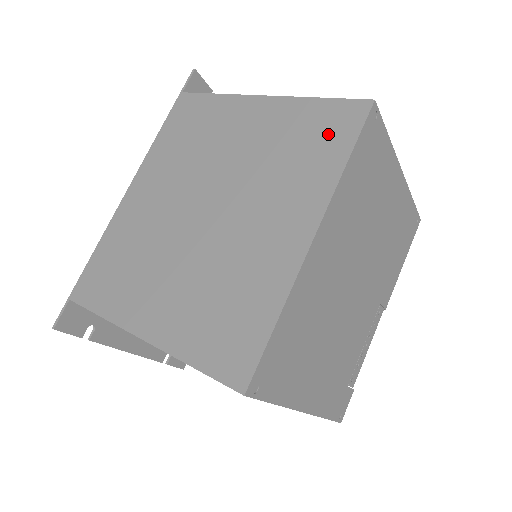
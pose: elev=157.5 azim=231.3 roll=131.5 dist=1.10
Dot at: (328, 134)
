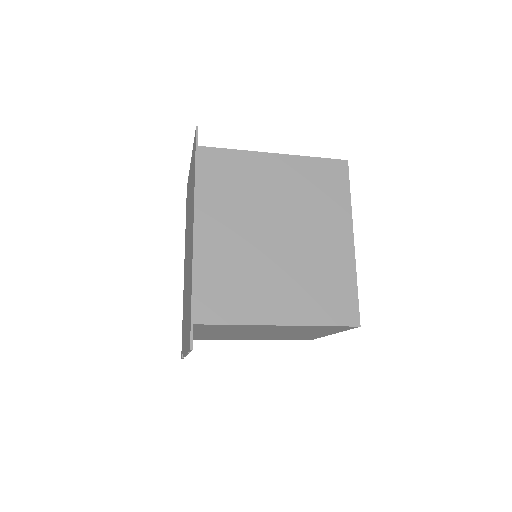
Dot at: (332, 180)
